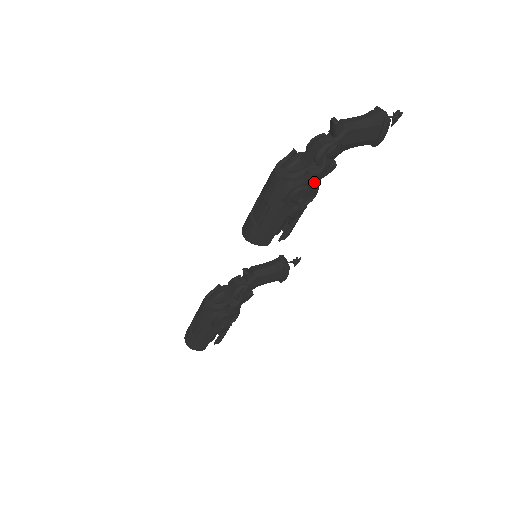
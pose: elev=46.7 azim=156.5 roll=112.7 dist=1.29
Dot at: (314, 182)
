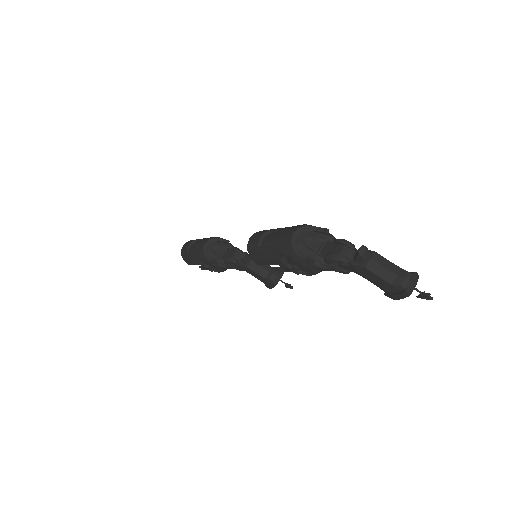
Dot at: (312, 268)
